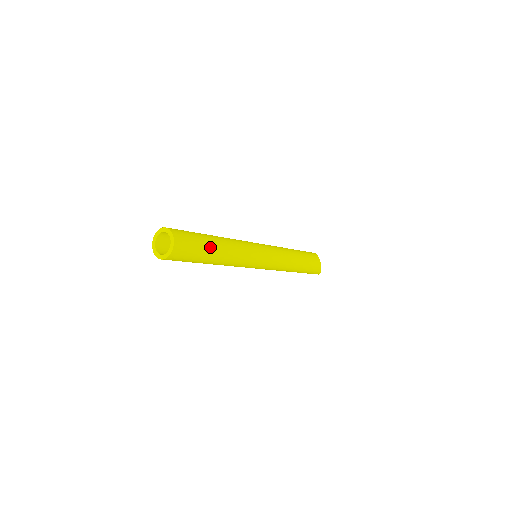
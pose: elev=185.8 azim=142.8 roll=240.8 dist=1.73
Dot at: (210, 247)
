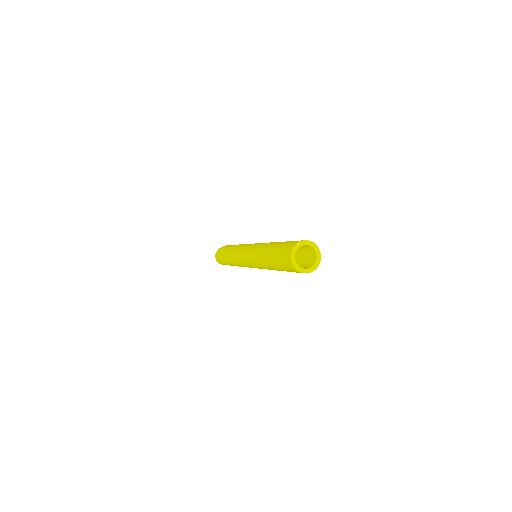
Dot at: occluded
